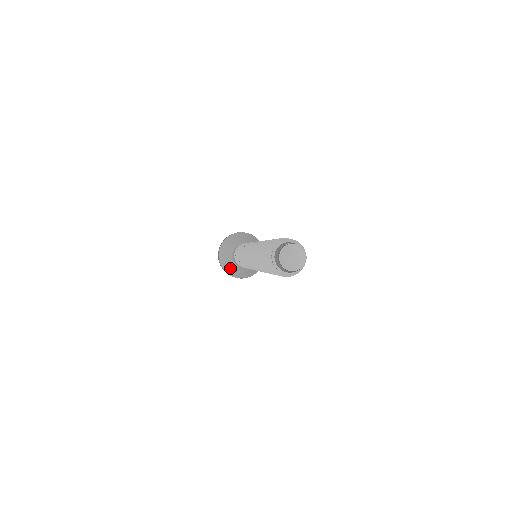
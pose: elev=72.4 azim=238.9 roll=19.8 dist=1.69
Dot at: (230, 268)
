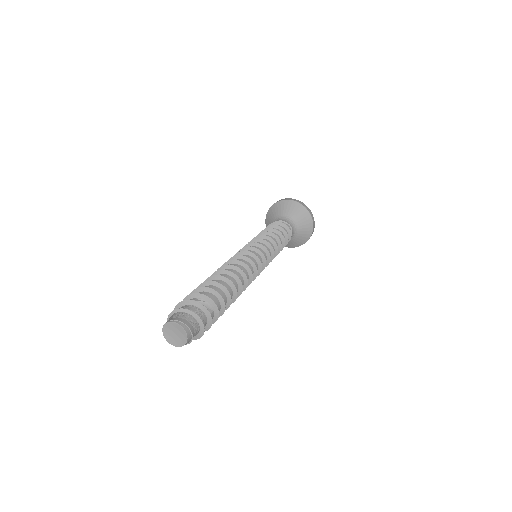
Dot at: occluded
